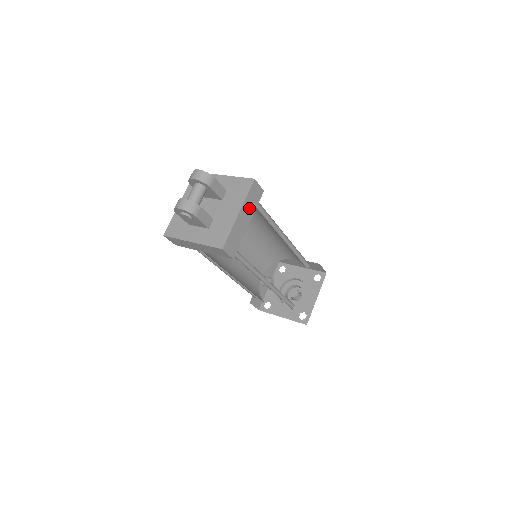
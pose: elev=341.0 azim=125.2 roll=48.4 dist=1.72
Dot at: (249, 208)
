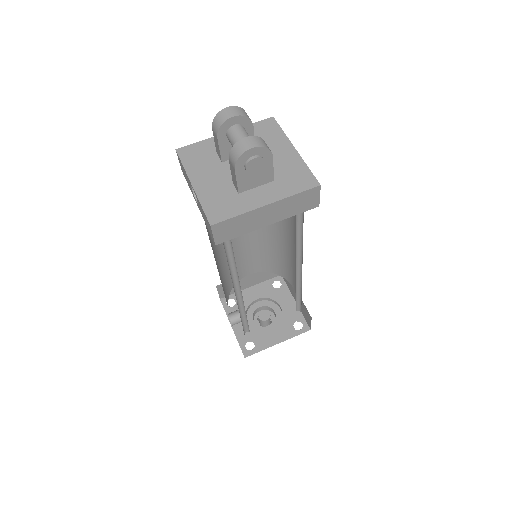
Dot at: occluded
